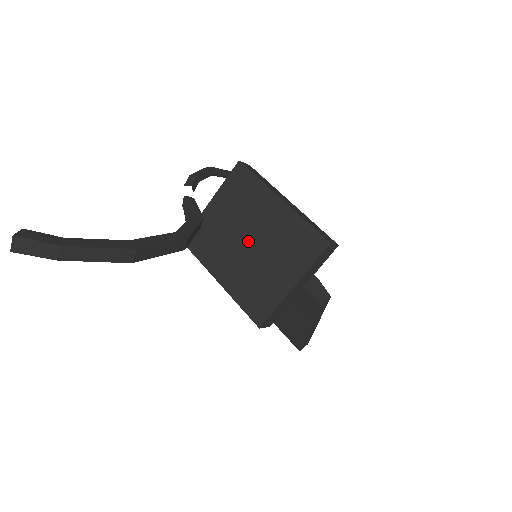
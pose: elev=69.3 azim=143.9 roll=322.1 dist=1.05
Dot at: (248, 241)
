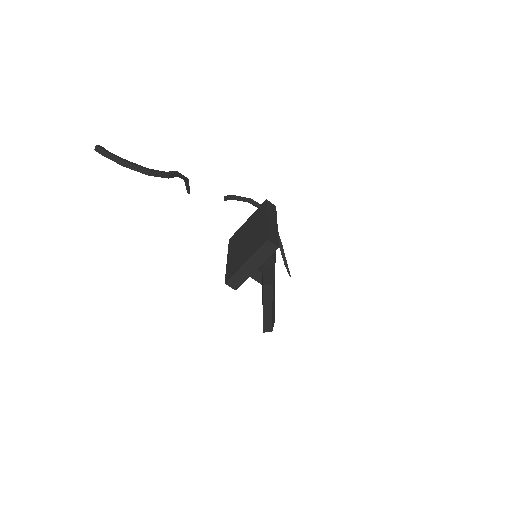
Dot at: (246, 239)
